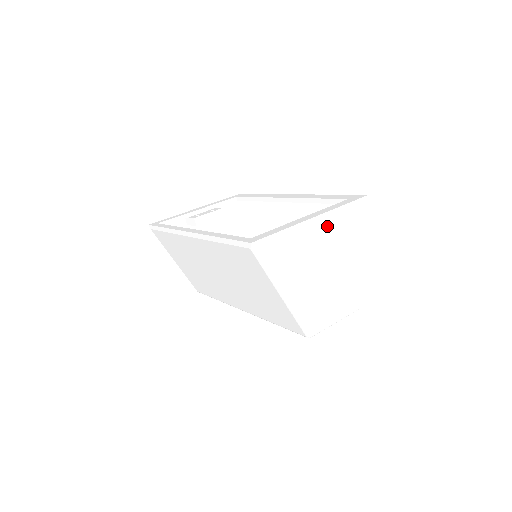
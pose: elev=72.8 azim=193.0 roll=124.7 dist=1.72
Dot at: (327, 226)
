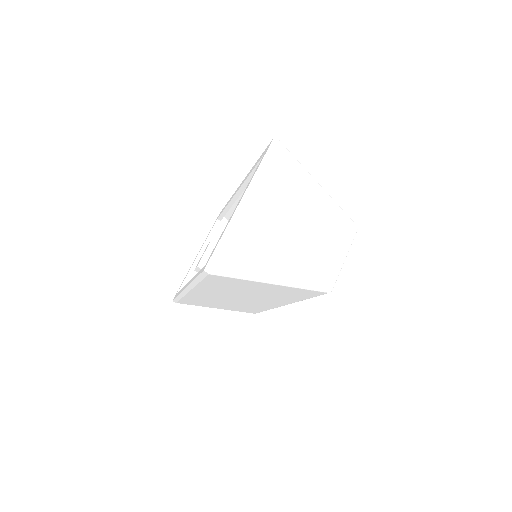
Dot at: (260, 195)
